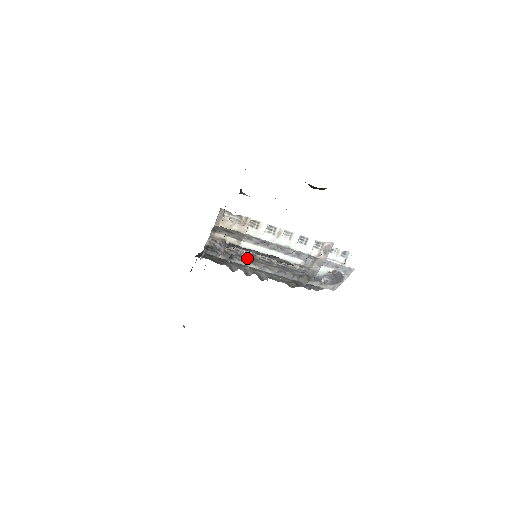
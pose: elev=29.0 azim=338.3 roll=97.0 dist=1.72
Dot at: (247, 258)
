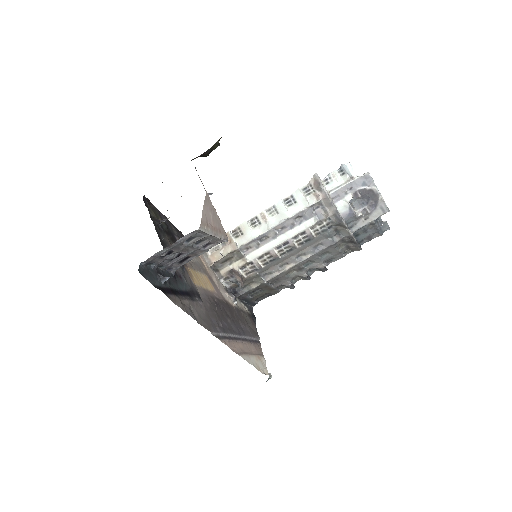
Dot at: (272, 265)
